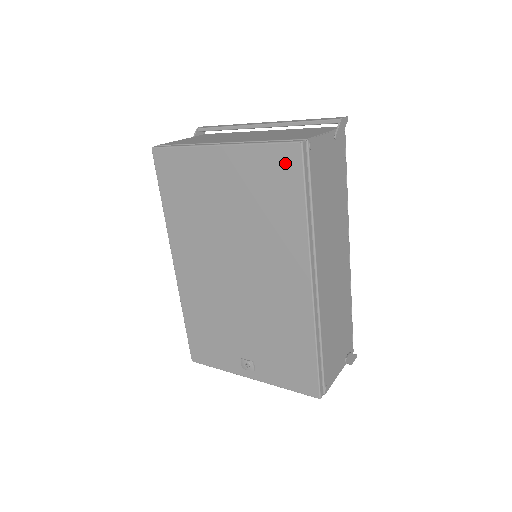
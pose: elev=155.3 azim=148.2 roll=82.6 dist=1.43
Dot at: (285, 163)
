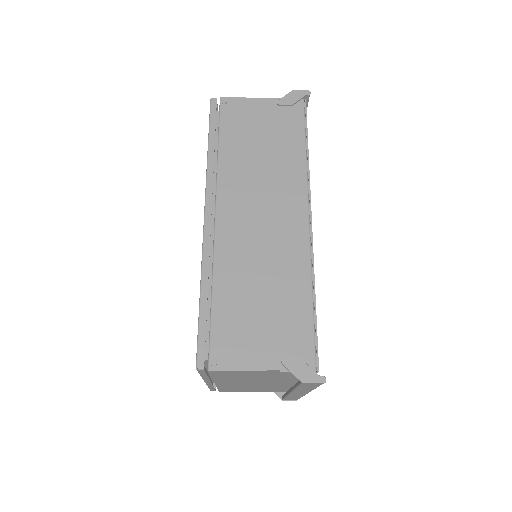
Dot at: occluded
